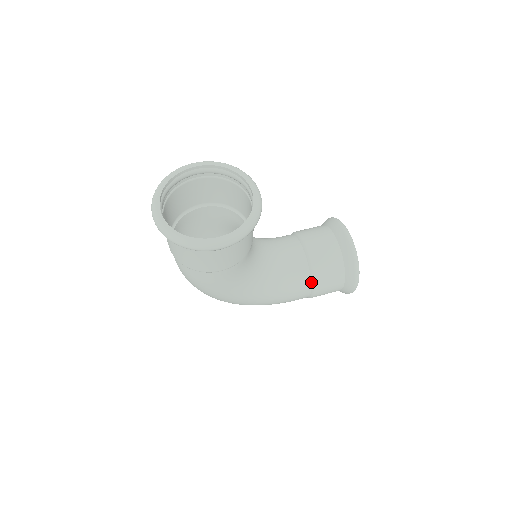
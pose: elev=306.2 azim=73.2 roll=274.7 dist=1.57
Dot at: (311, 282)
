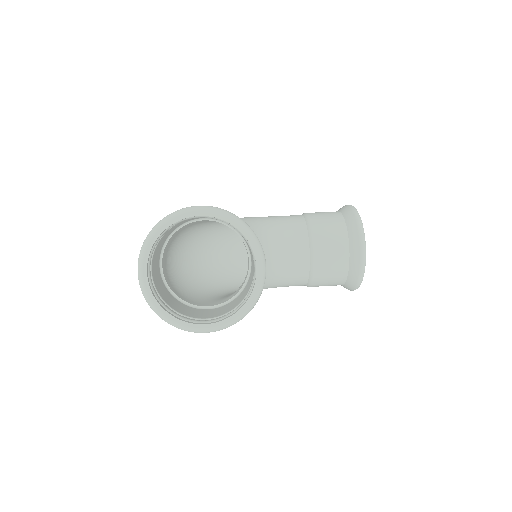
Dot at: (307, 283)
